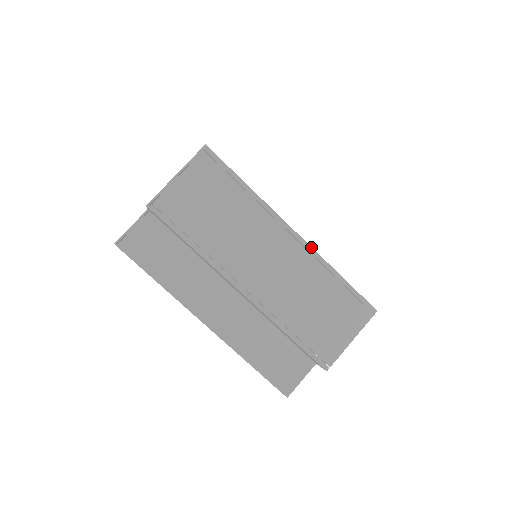
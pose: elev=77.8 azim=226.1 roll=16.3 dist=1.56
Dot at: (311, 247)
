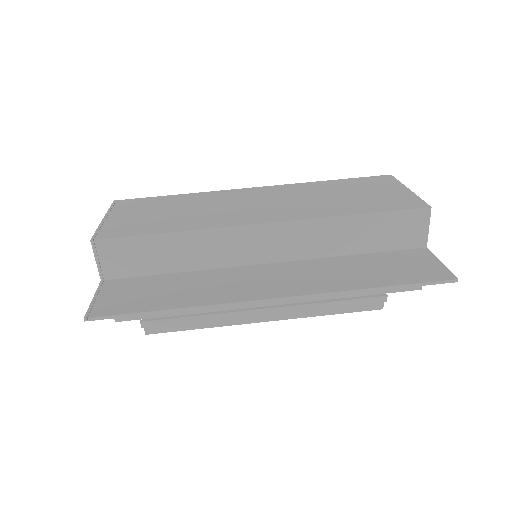
Dot at: (281, 185)
